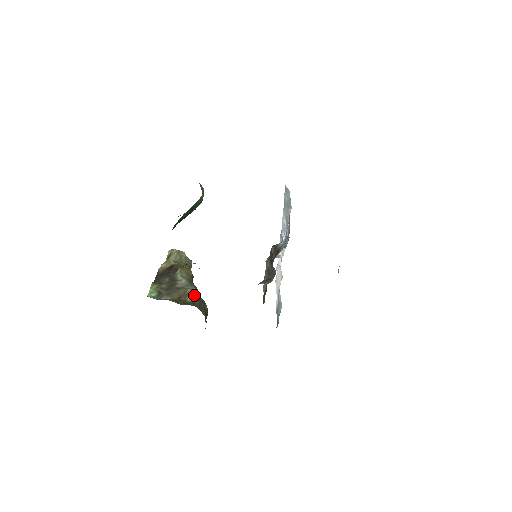
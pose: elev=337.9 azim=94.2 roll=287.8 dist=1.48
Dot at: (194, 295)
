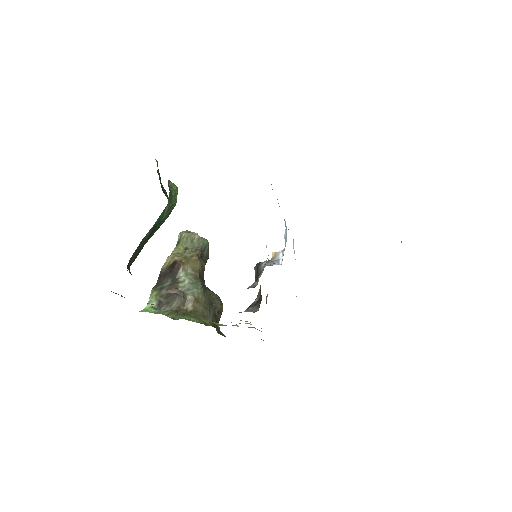
Dot at: (197, 300)
